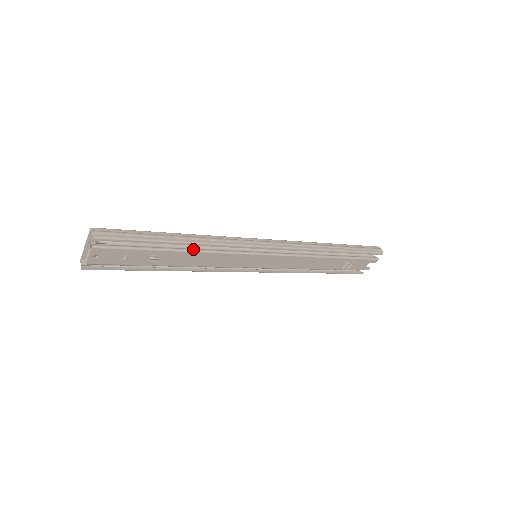
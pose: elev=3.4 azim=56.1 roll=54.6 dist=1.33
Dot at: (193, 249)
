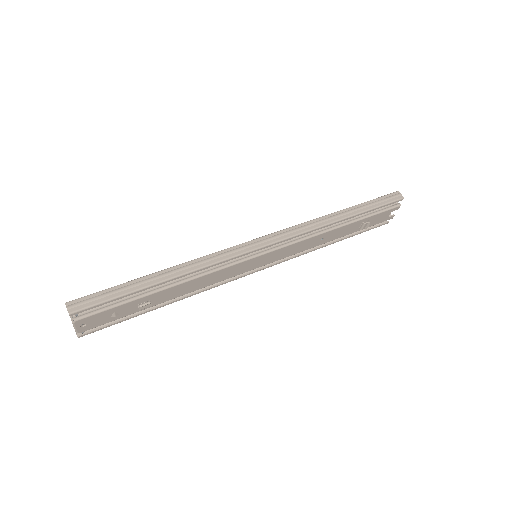
Dot at: (181, 280)
